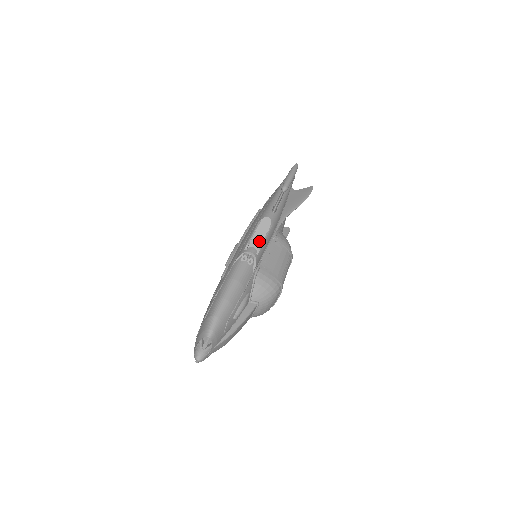
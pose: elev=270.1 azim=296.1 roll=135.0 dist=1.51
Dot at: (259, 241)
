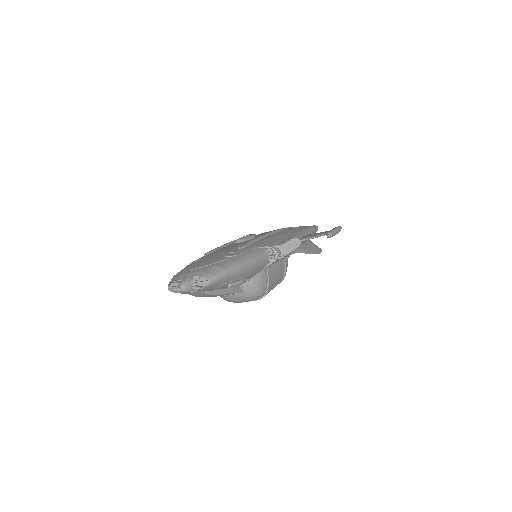
Dot at: (288, 251)
